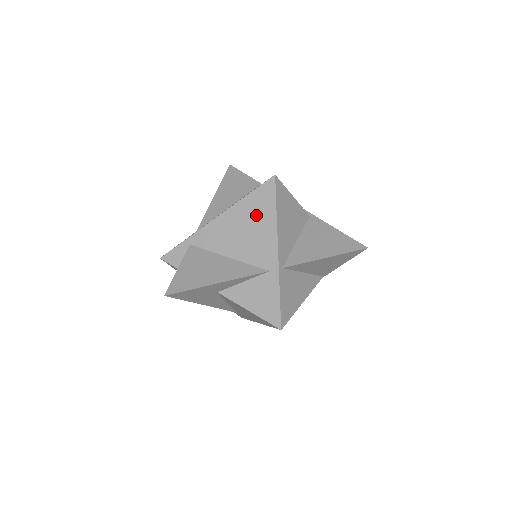
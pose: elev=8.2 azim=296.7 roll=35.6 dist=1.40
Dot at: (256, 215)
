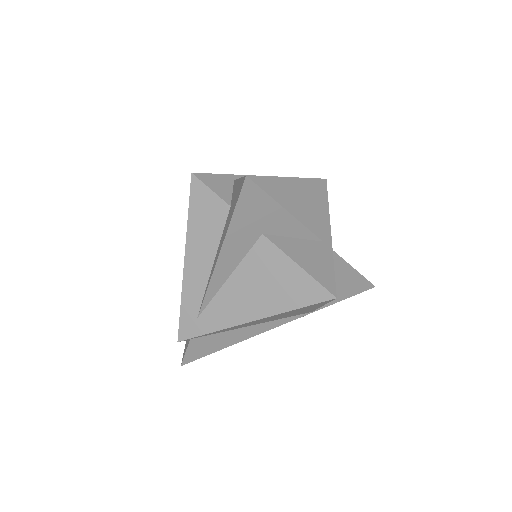
Dot at: (309, 195)
